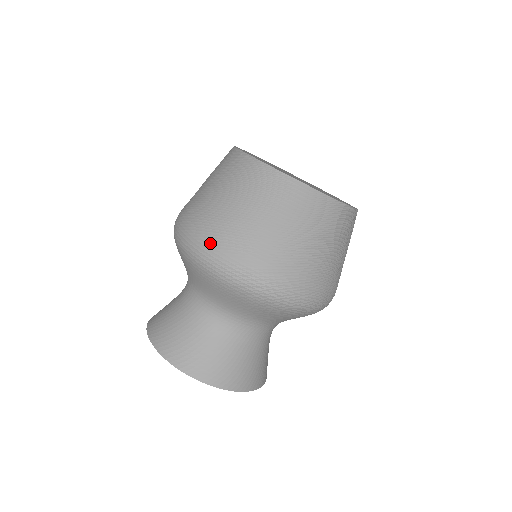
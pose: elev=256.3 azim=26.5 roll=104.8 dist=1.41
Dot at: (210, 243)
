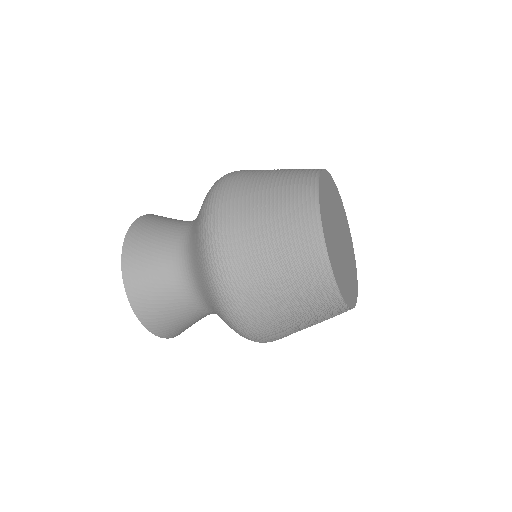
Dot at: (266, 338)
